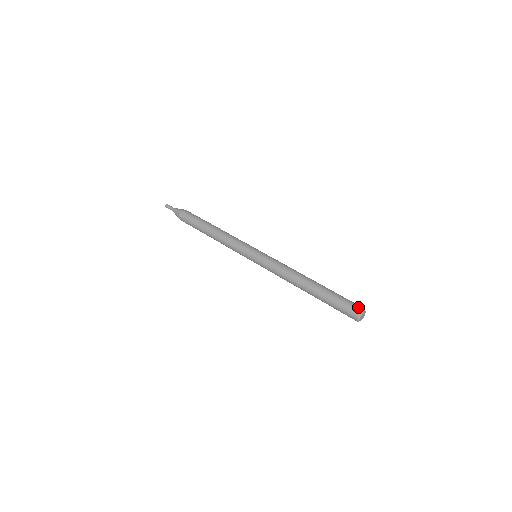
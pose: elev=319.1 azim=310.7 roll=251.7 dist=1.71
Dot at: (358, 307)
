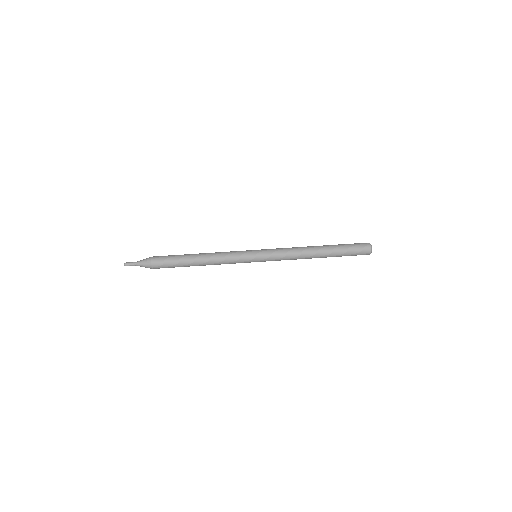
Dot at: (366, 246)
